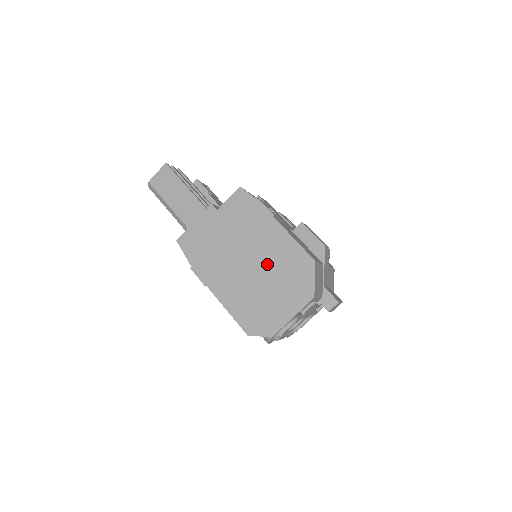
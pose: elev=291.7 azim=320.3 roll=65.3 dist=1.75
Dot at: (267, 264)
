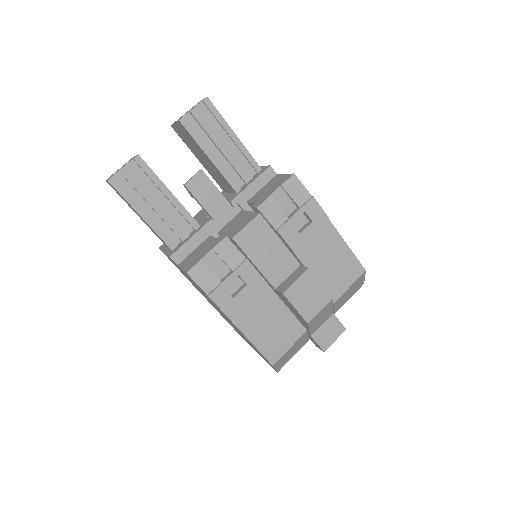
Dot at: occluded
